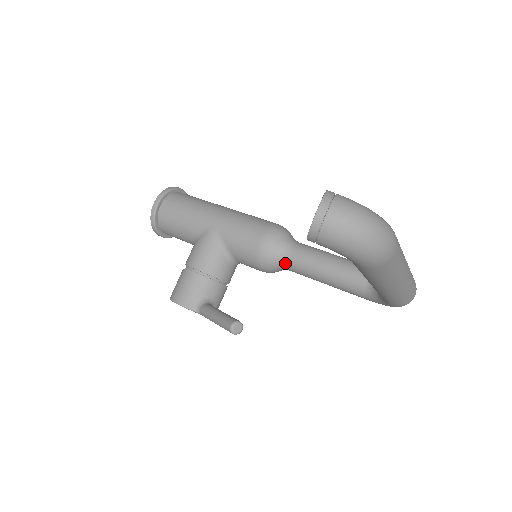
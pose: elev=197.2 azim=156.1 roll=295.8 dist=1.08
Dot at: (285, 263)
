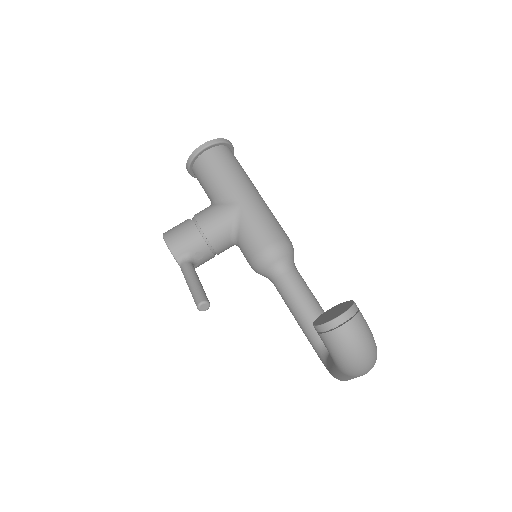
Dot at: (274, 277)
